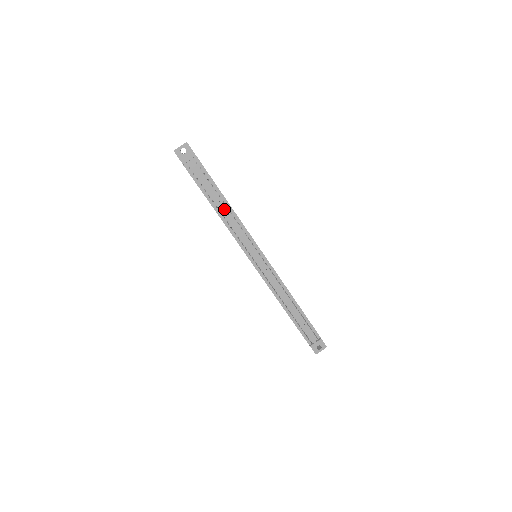
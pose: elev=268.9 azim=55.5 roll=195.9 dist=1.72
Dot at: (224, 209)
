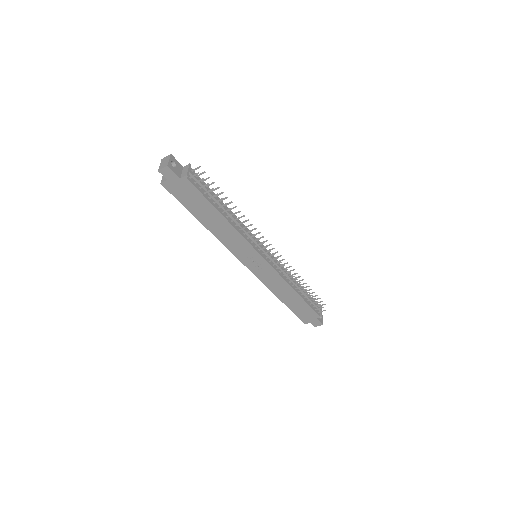
Dot at: (229, 212)
